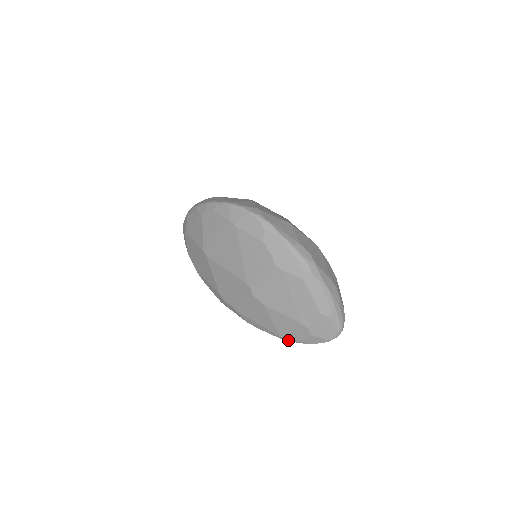
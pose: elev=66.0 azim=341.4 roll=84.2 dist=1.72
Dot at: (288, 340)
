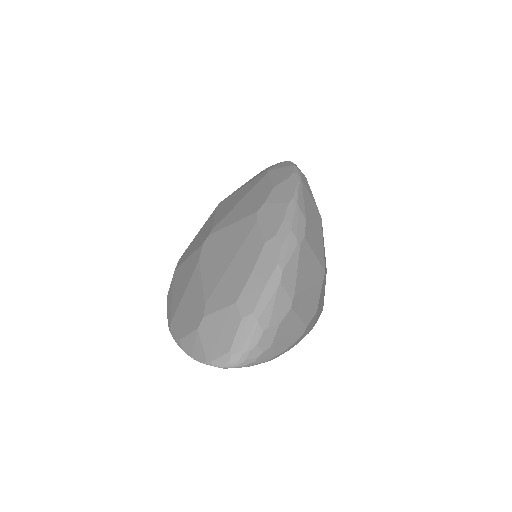
Dot at: (172, 332)
